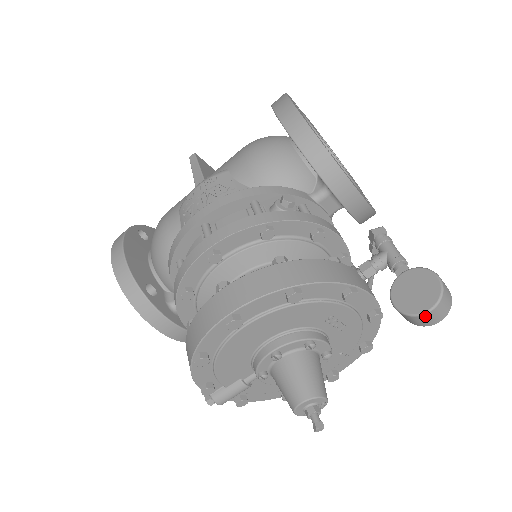
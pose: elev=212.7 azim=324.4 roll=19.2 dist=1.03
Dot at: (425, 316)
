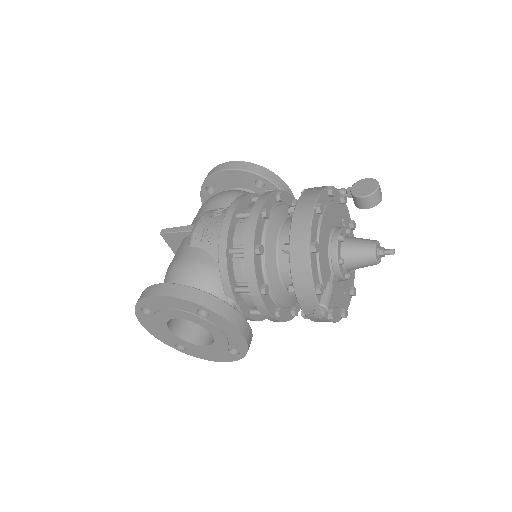
Dot at: (379, 190)
